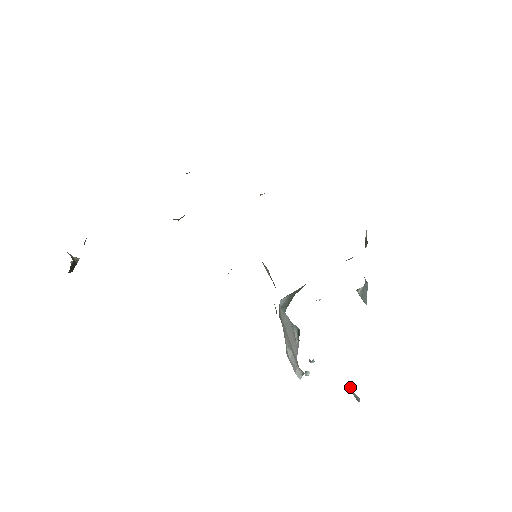
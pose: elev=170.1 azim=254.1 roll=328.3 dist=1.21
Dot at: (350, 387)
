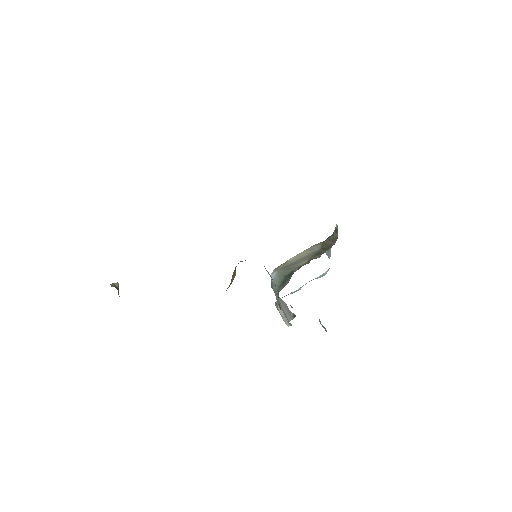
Dot at: (320, 321)
